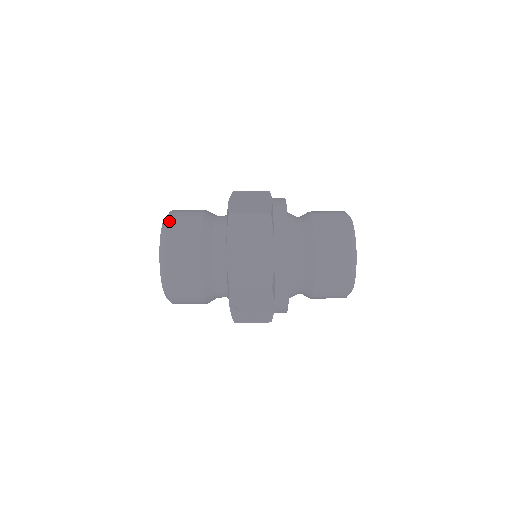
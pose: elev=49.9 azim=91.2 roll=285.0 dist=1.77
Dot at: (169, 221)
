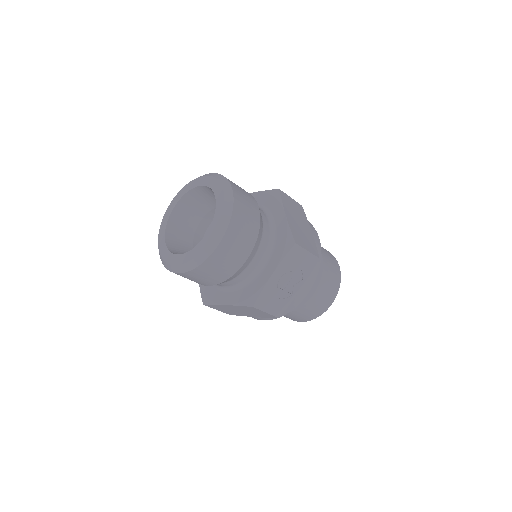
Dot at: occluded
